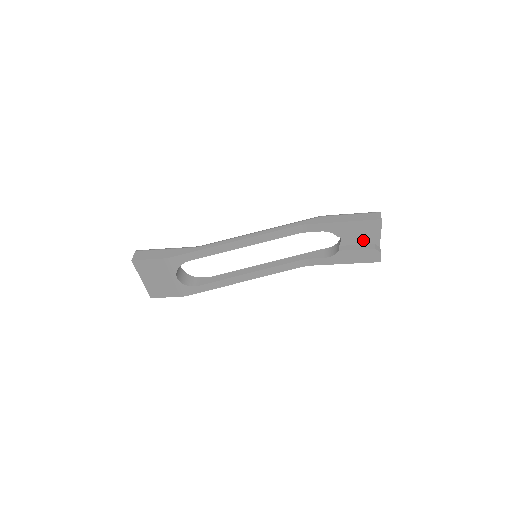
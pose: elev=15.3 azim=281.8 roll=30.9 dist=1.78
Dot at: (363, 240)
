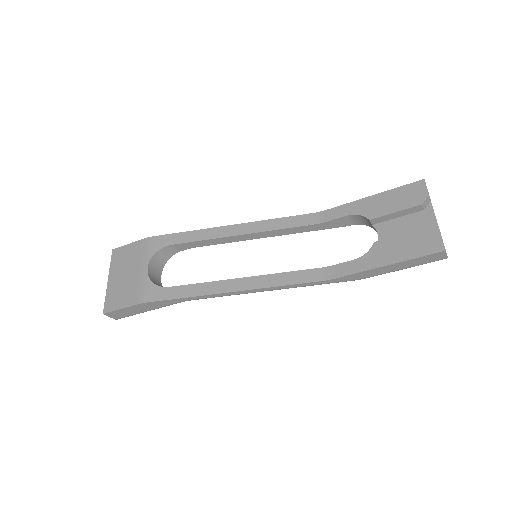
Dot at: (411, 230)
